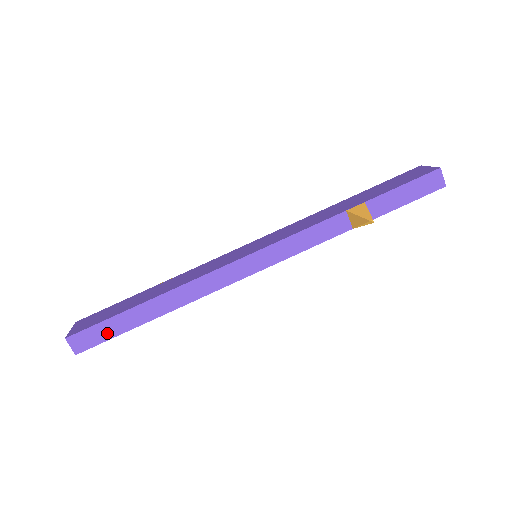
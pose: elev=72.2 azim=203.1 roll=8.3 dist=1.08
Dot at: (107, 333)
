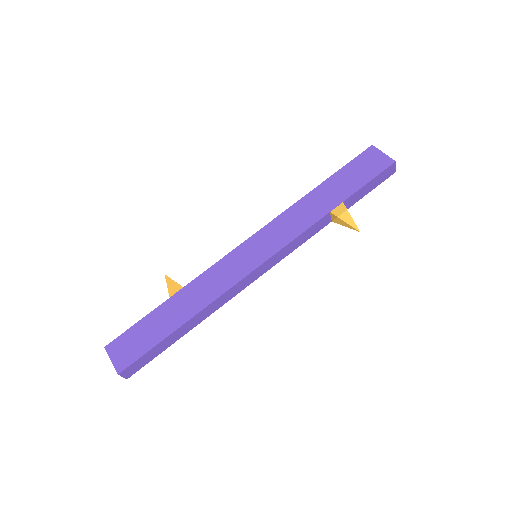
Dot at: (151, 356)
